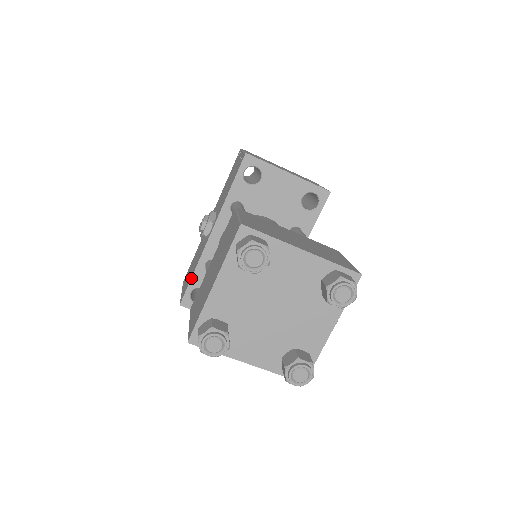
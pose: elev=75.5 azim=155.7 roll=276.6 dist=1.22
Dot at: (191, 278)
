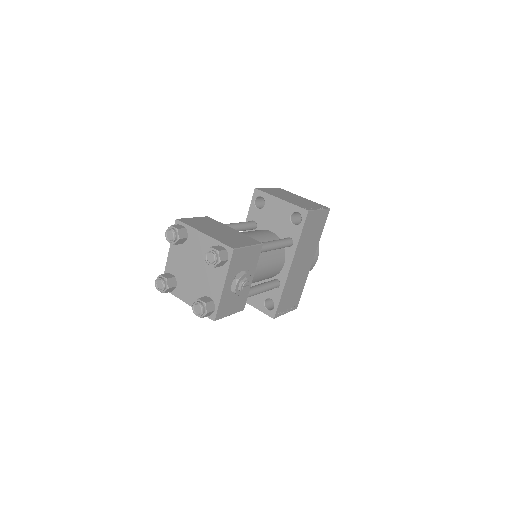
Dot at: occluded
